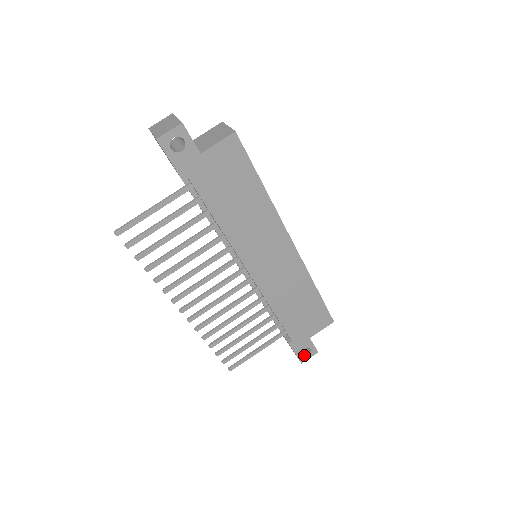
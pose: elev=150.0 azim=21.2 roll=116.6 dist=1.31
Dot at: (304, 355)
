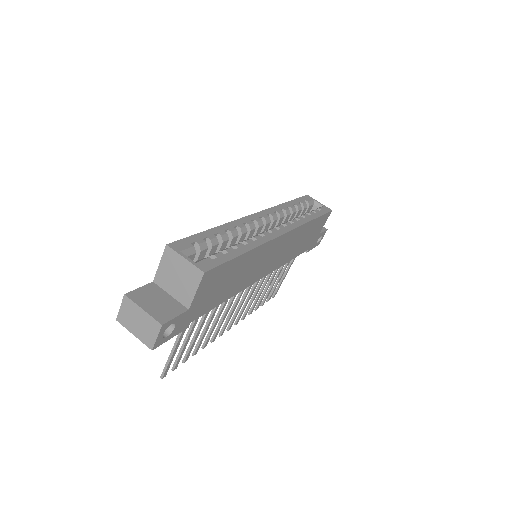
Dot at: (318, 241)
